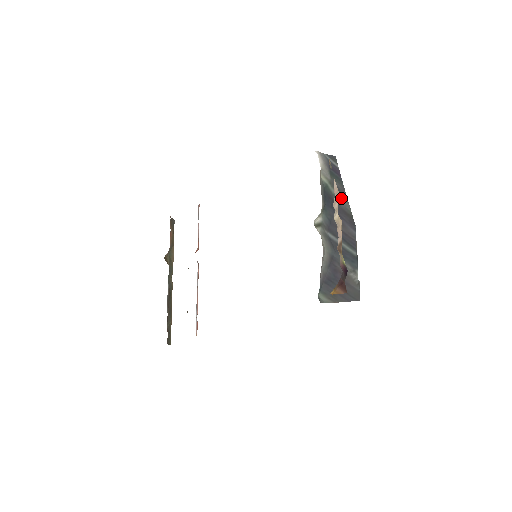
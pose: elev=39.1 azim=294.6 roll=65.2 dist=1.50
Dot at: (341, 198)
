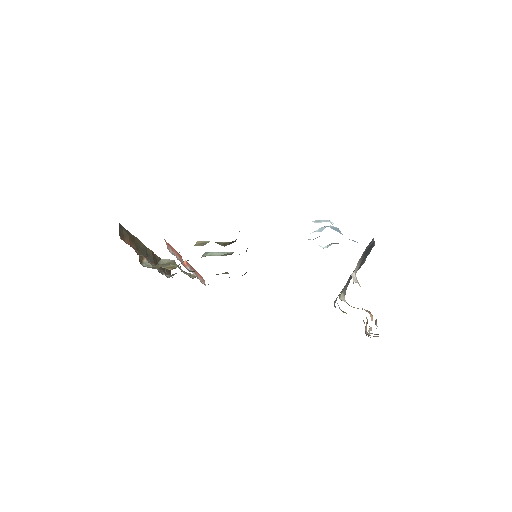
Dot at: occluded
